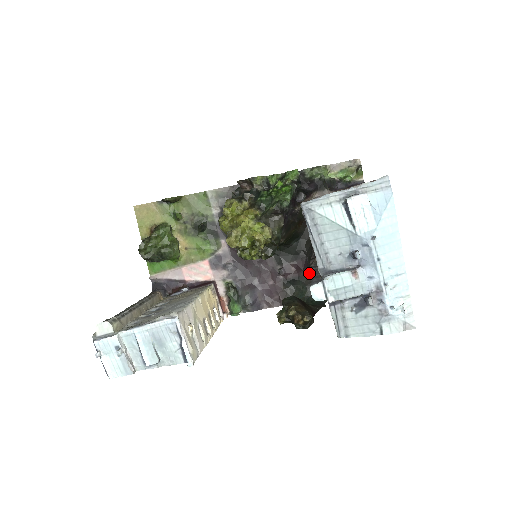
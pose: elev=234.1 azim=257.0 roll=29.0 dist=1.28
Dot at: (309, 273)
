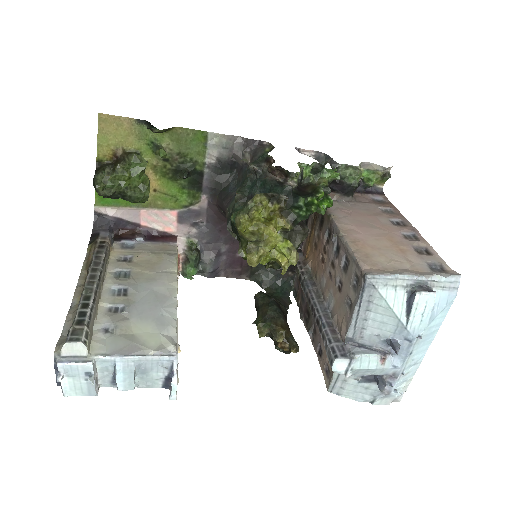
Dot at: occluded
